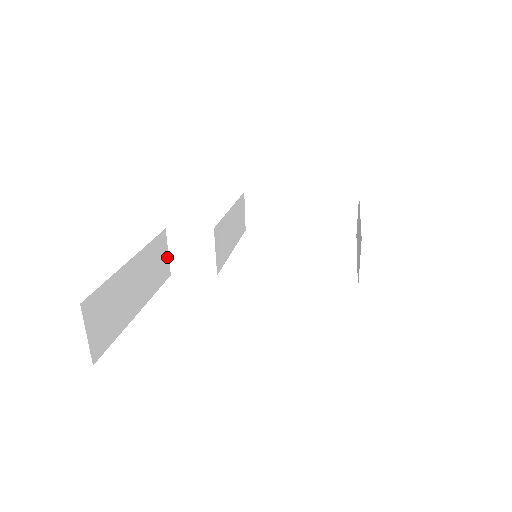
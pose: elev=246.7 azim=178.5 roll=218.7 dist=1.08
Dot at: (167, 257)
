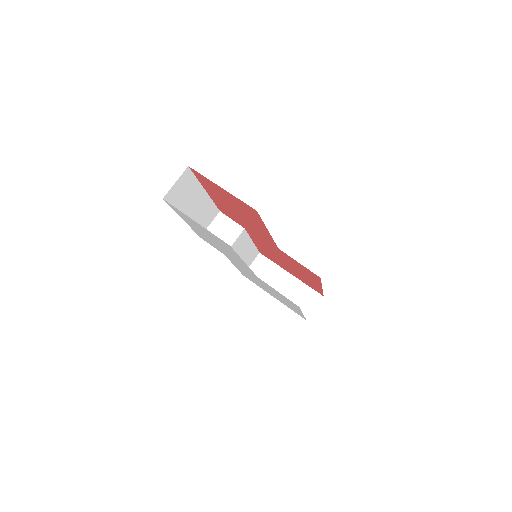
Dot at: (208, 225)
